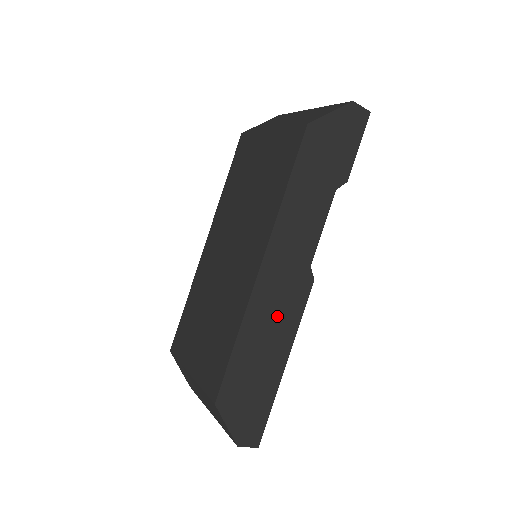
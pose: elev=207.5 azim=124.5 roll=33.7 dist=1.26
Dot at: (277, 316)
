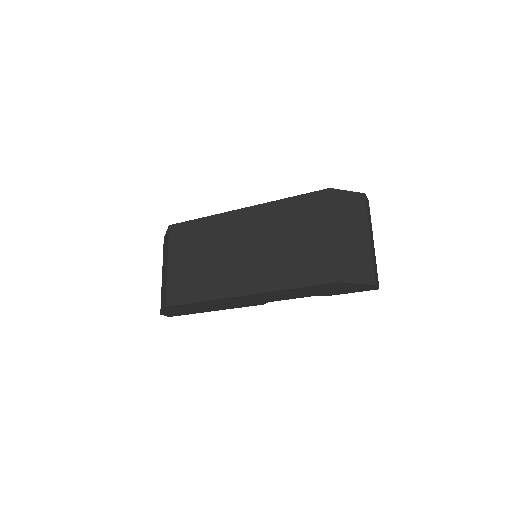
Dot at: (230, 304)
